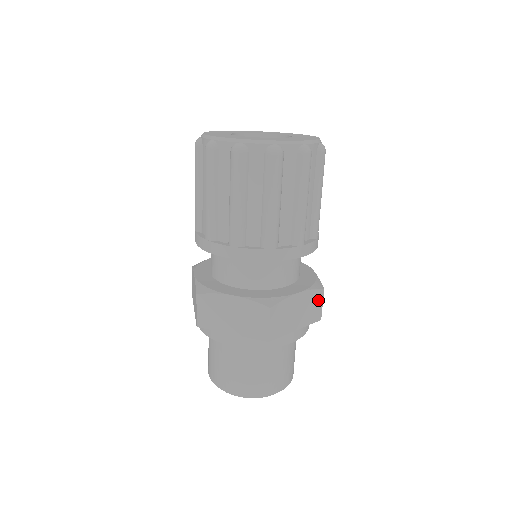
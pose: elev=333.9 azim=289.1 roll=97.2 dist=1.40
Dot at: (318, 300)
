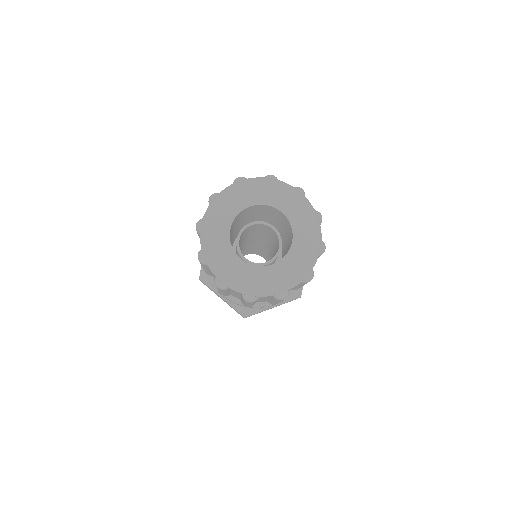
Dot at: occluded
